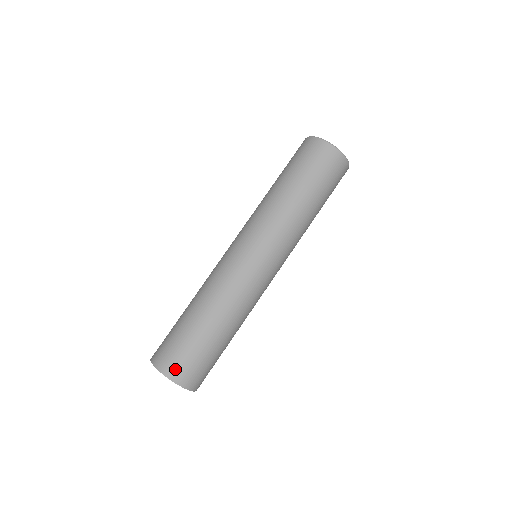
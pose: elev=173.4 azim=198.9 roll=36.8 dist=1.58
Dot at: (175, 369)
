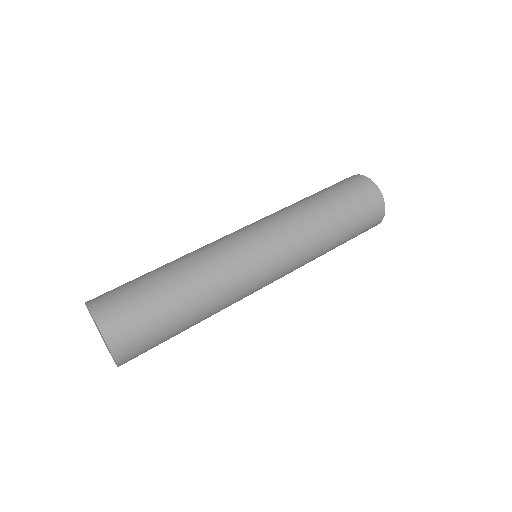
Dot at: (123, 341)
